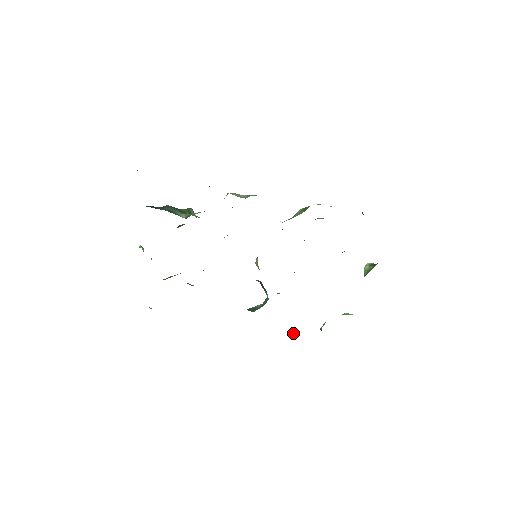
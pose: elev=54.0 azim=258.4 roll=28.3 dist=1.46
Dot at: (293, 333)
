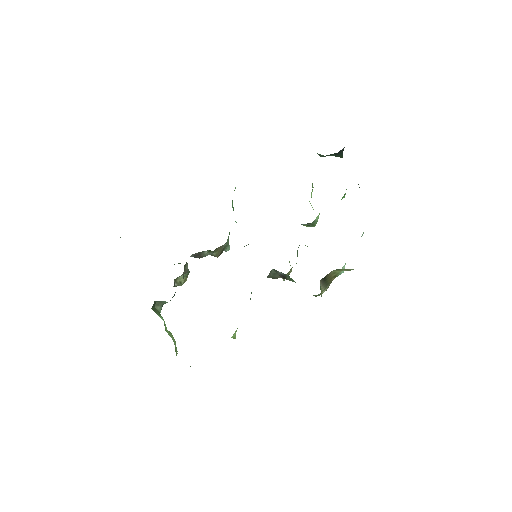
Dot at: occluded
